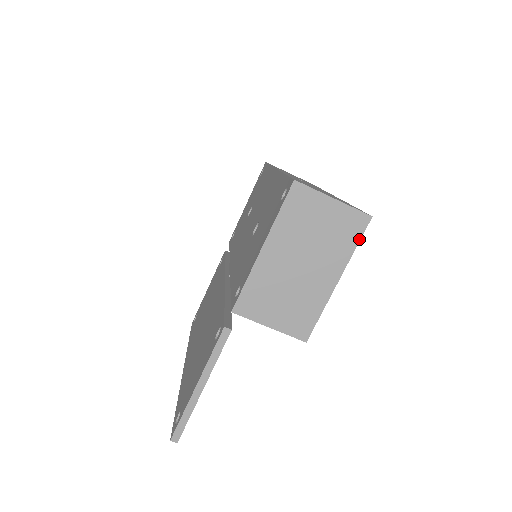
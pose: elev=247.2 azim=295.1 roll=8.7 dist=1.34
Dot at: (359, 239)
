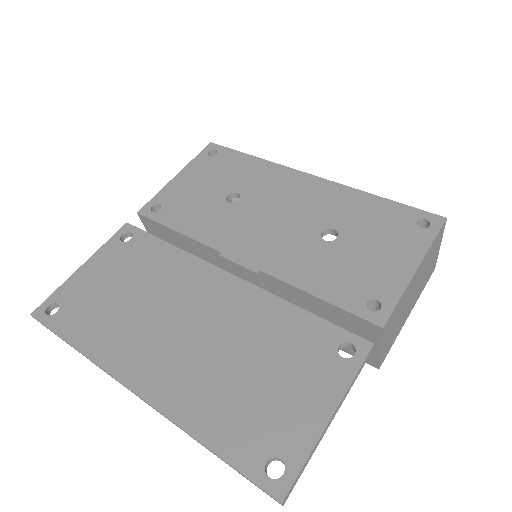
Dot at: occluded
